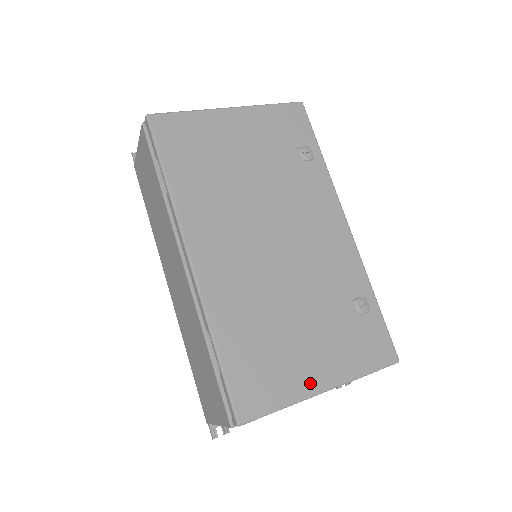
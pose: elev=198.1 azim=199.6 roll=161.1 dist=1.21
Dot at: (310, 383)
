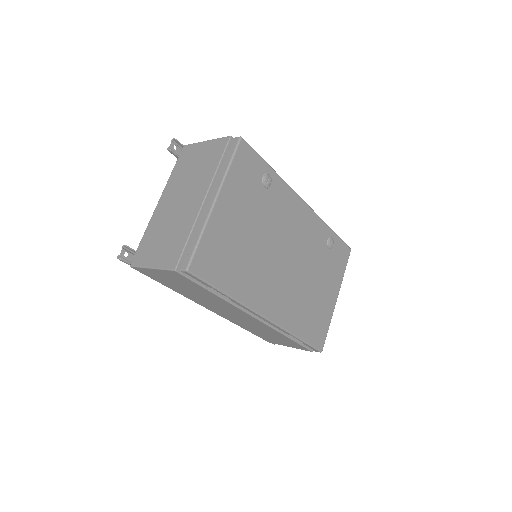
Dot at: (332, 304)
